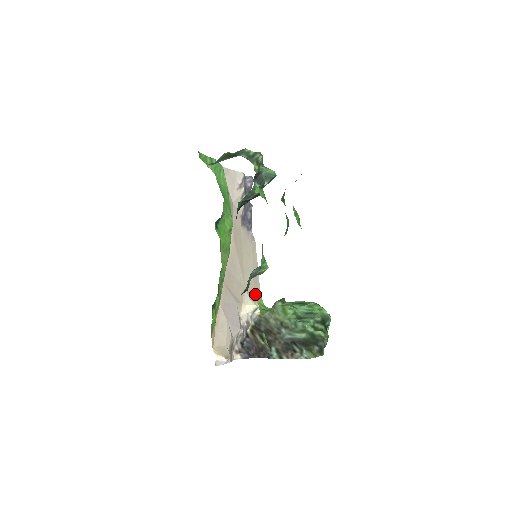
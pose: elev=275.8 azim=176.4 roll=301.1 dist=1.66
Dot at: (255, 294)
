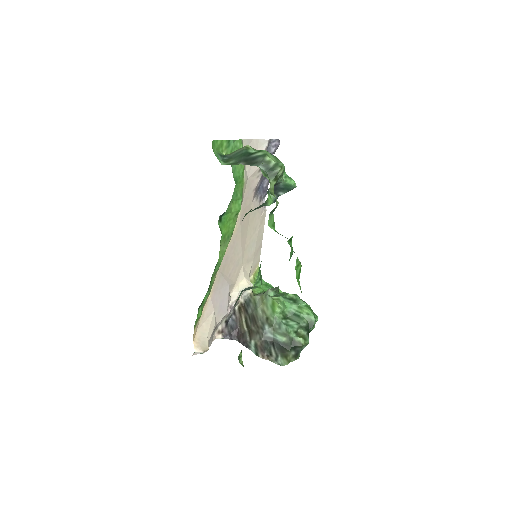
Dot at: (253, 267)
